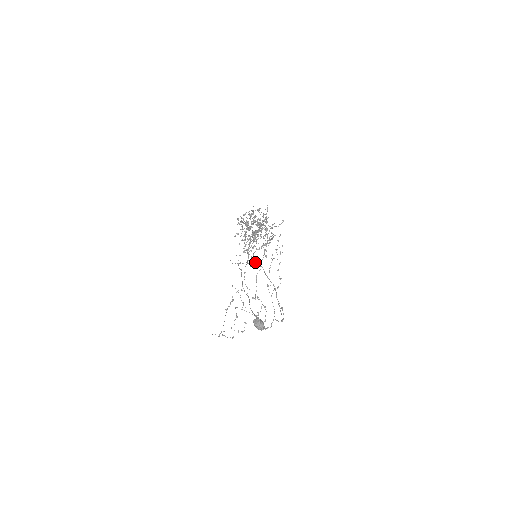
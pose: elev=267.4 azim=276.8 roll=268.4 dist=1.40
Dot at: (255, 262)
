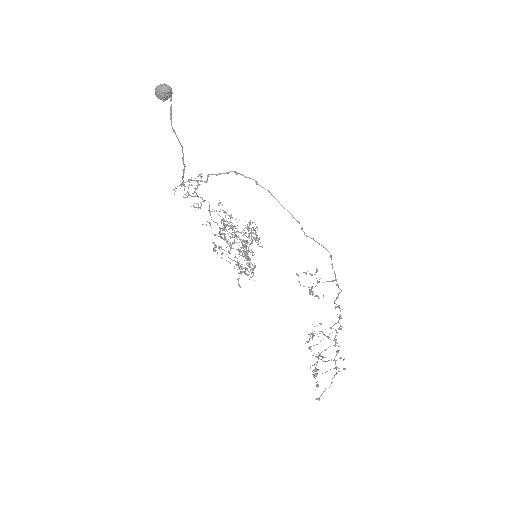
Dot at: occluded
